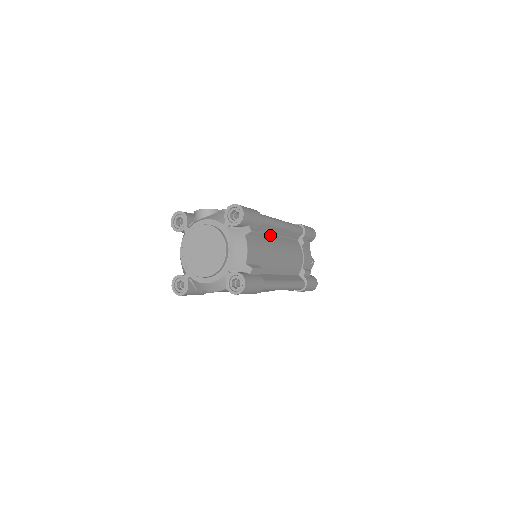
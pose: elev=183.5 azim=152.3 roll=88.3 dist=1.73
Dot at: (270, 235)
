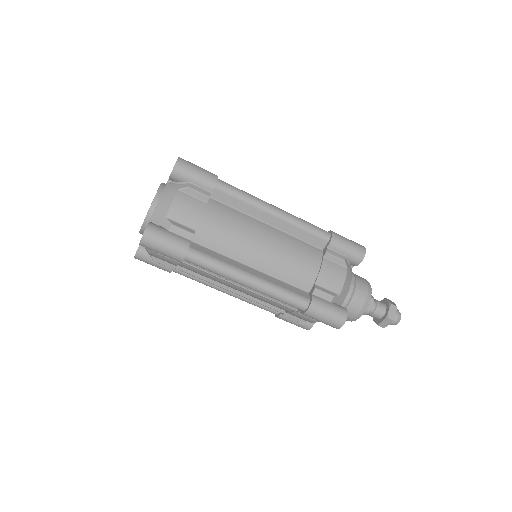
Dot at: occluded
